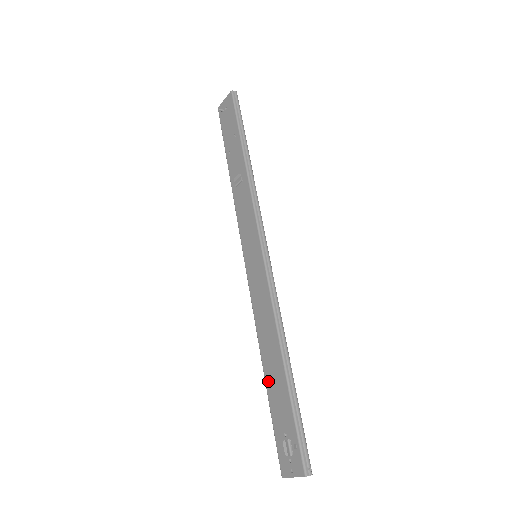
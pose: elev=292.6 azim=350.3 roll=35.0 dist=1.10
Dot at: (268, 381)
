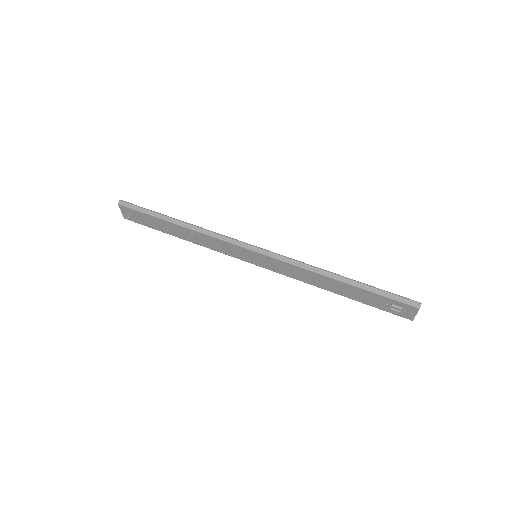
Dot at: (347, 296)
